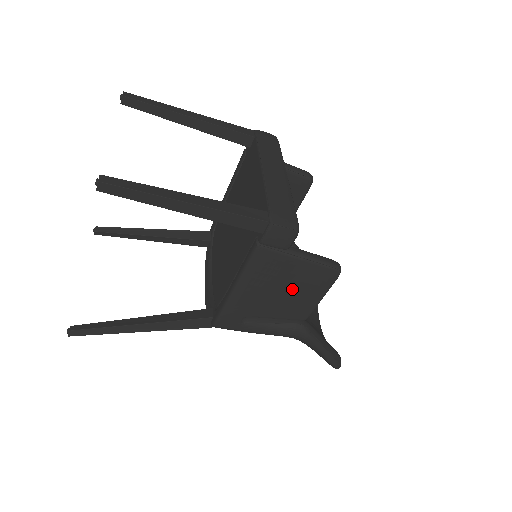
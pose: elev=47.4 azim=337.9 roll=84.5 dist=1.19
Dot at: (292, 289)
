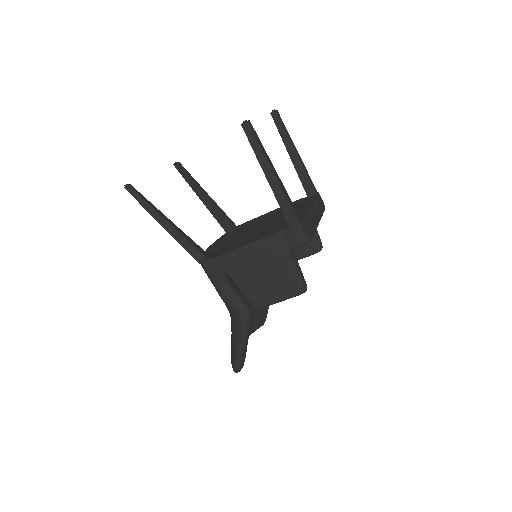
Dot at: (270, 278)
